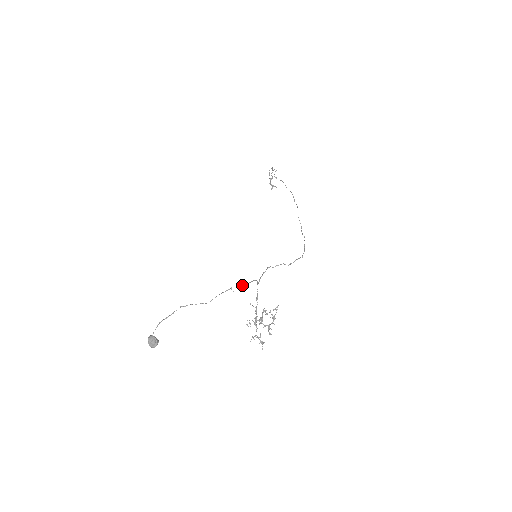
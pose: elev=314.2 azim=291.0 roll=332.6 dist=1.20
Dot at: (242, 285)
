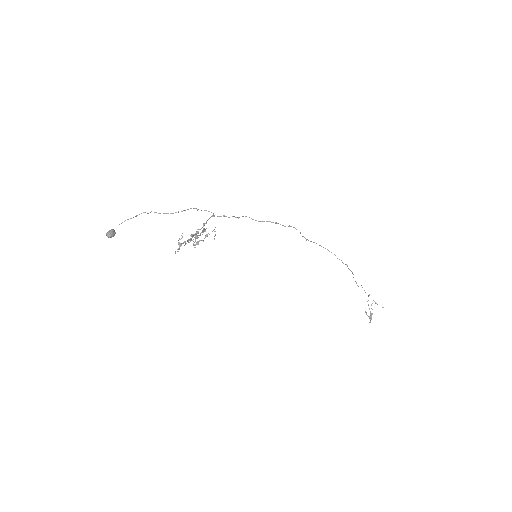
Dot at: (197, 209)
